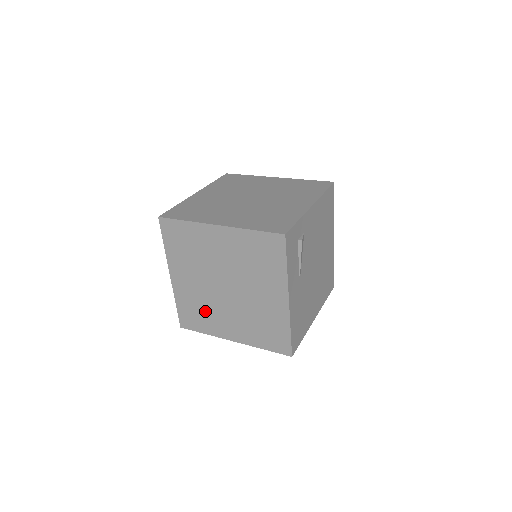
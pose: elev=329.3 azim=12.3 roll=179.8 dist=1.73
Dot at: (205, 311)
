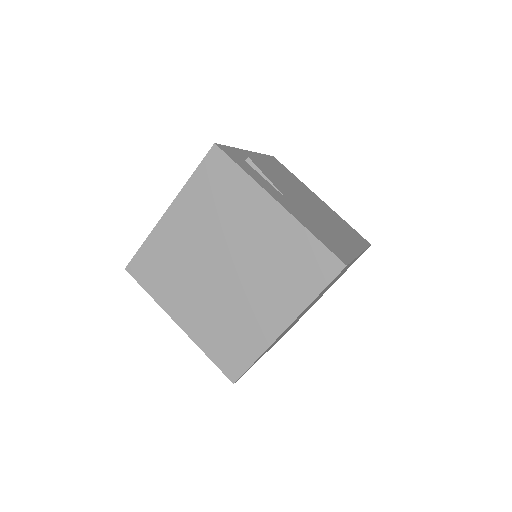
Dot at: (234, 325)
